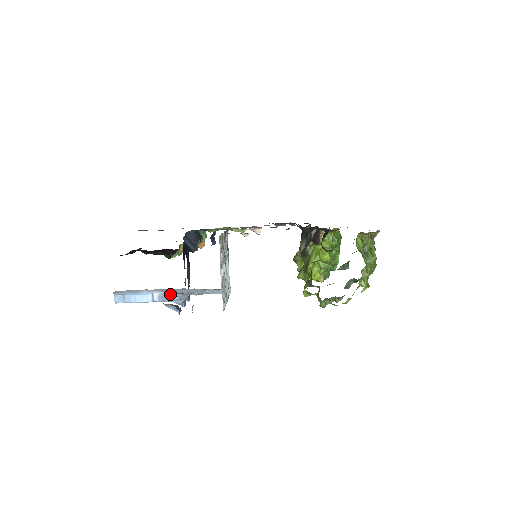
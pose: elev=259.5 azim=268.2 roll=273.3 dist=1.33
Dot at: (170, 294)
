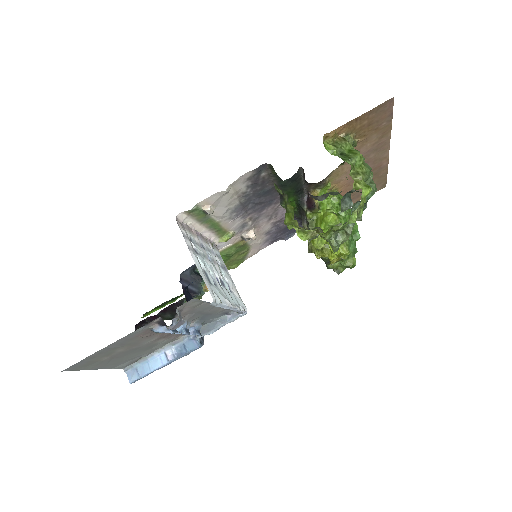
Dot at: (183, 344)
